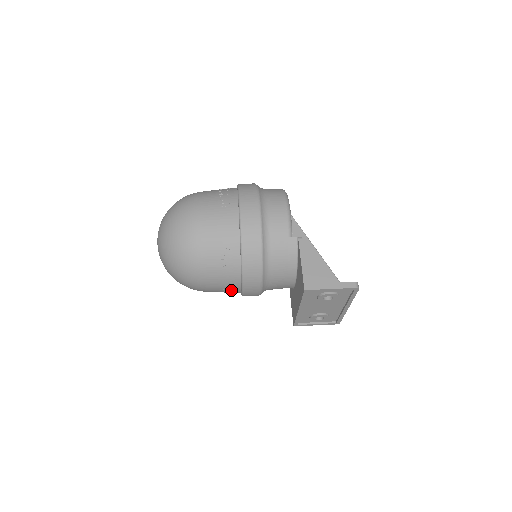
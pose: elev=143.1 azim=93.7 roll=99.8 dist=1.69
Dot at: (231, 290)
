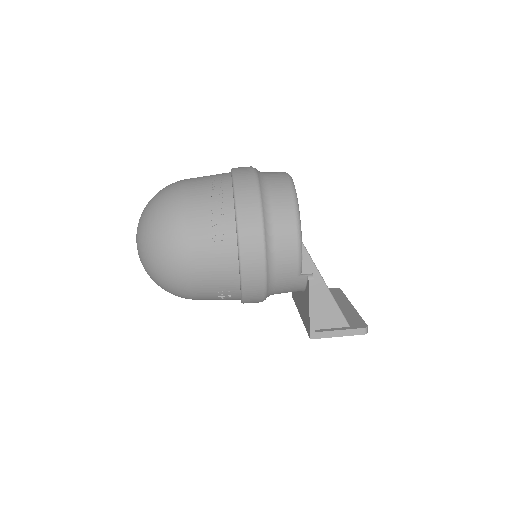
Dot at: occluded
